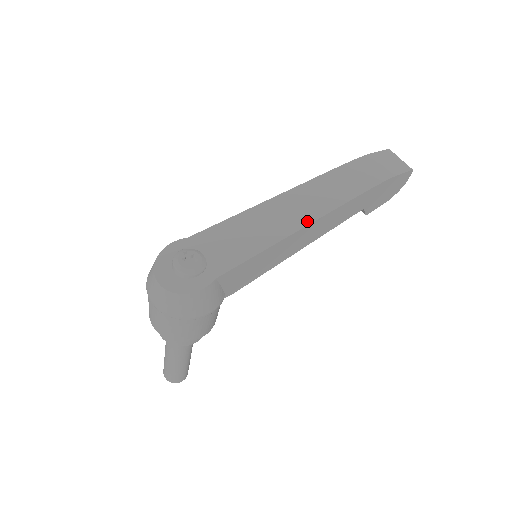
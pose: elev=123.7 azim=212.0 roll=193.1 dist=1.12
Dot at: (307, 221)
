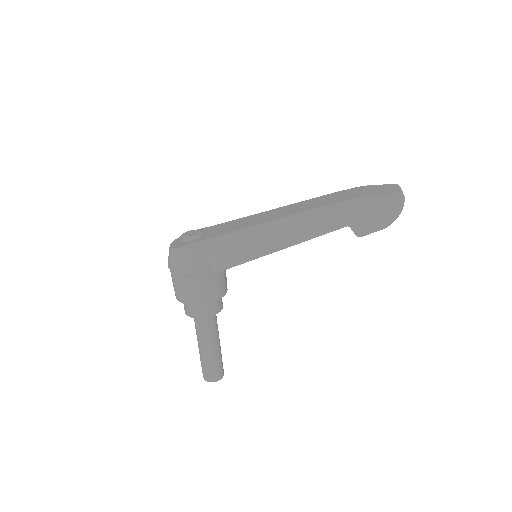
Dot at: (278, 218)
